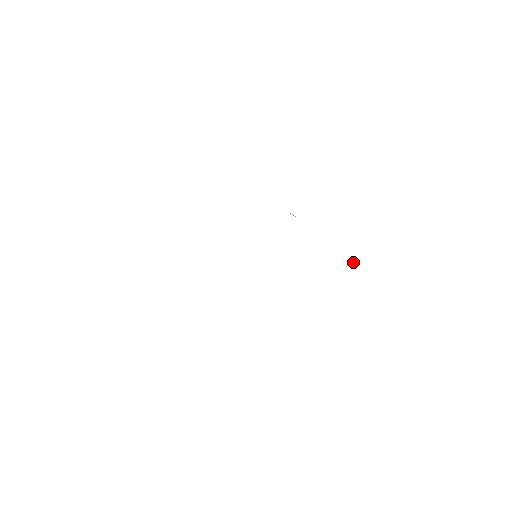
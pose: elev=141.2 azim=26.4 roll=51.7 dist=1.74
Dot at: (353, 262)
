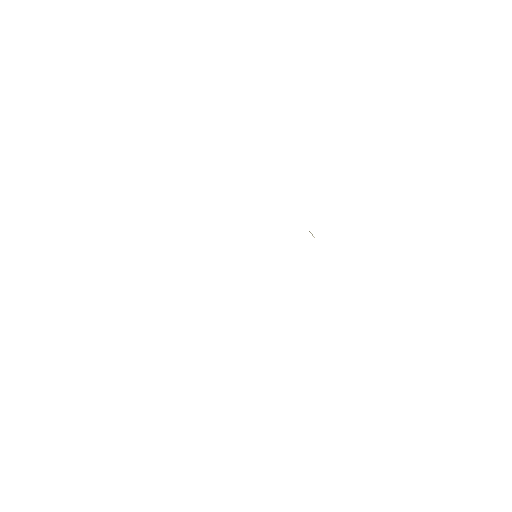
Dot at: occluded
